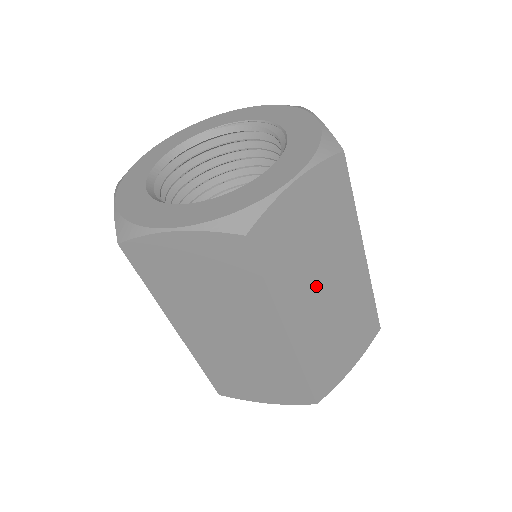
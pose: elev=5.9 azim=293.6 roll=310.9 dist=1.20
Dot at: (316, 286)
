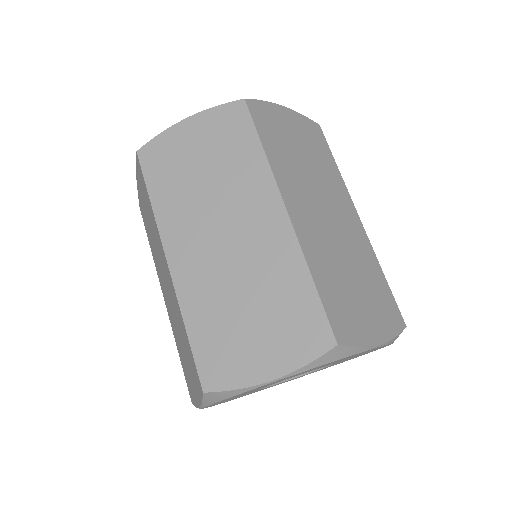
Dot at: (312, 195)
